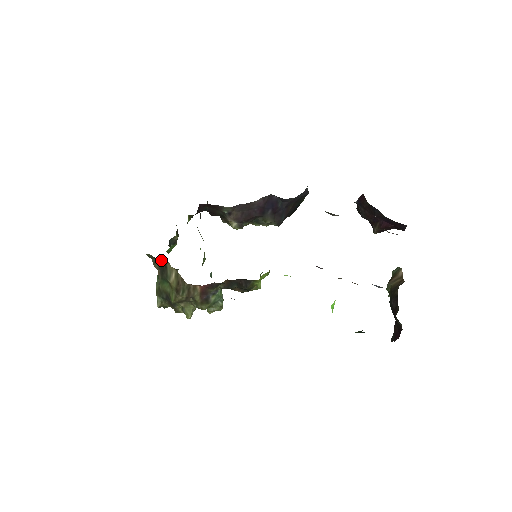
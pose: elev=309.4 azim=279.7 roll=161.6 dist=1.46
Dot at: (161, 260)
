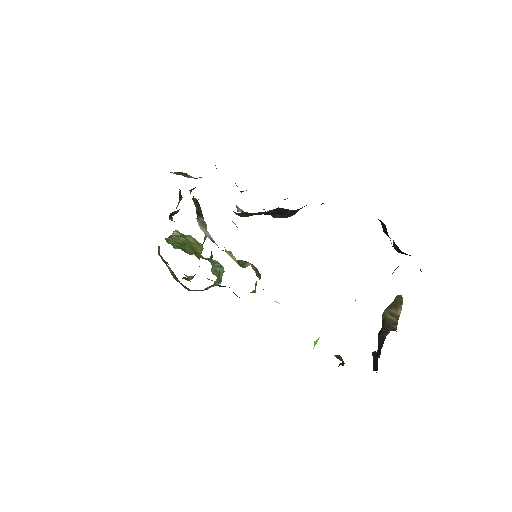
Dot at: occluded
